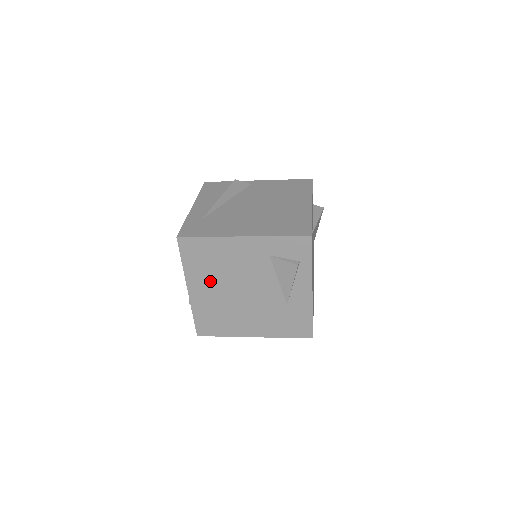
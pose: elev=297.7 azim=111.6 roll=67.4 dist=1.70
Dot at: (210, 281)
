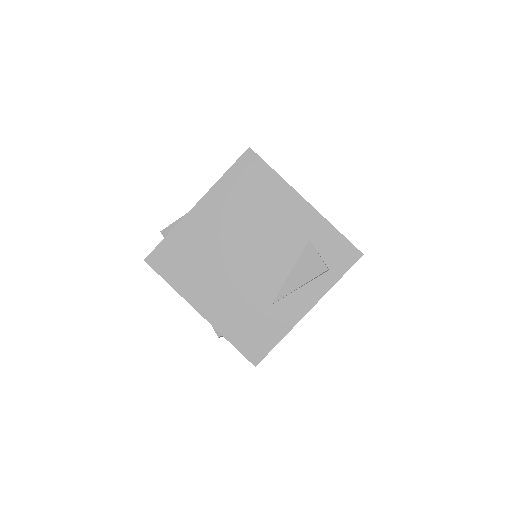
Dot at: (228, 215)
